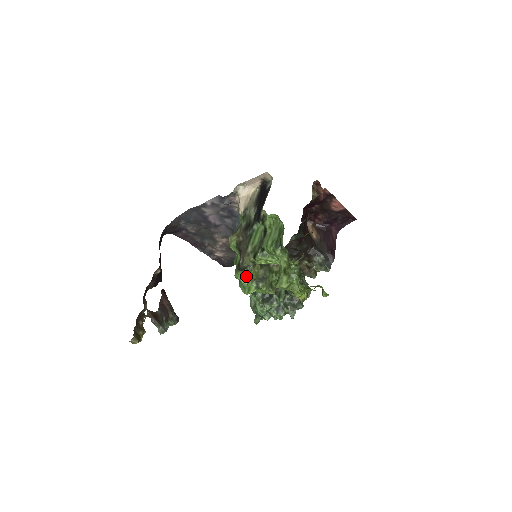
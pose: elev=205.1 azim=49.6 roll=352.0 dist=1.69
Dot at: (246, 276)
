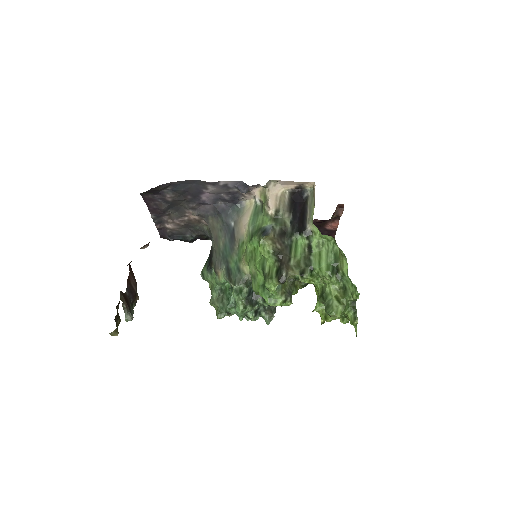
Dot at: (277, 288)
